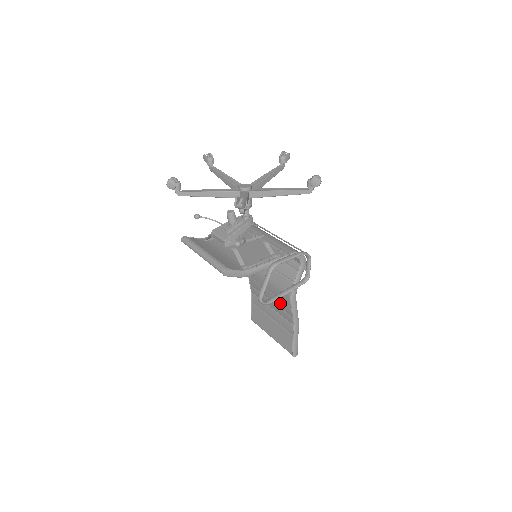
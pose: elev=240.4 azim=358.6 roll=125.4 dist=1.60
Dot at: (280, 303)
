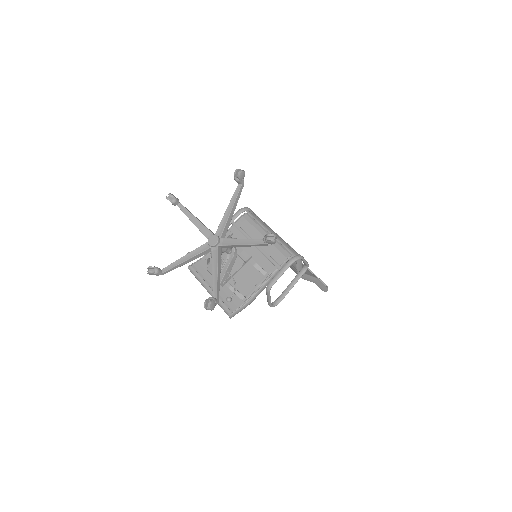
Dot at: occluded
